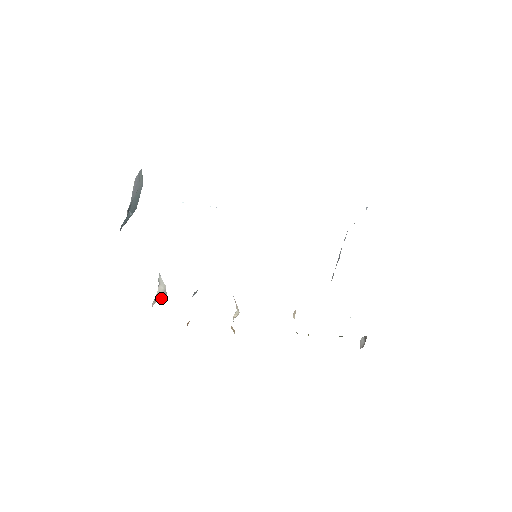
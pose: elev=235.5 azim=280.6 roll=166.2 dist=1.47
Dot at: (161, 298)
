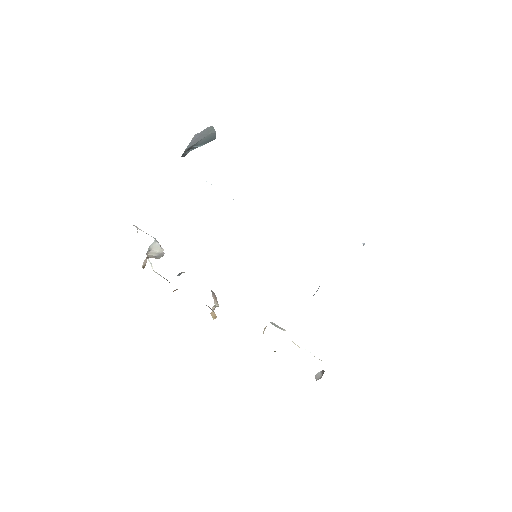
Dot at: (156, 257)
